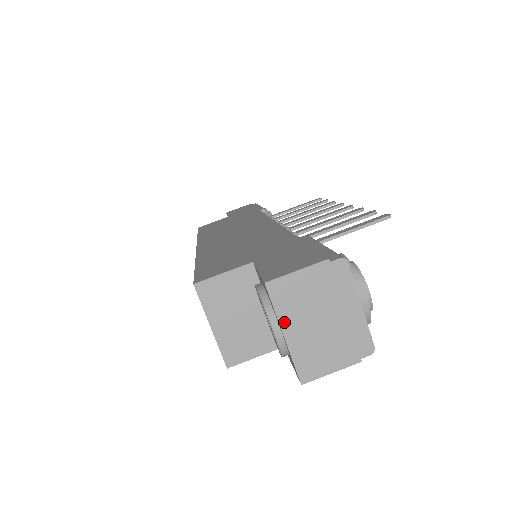
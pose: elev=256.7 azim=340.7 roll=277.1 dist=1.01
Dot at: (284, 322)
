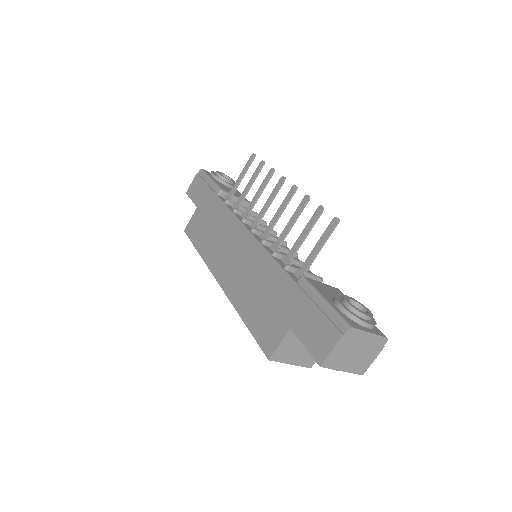
Dot at: (339, 368)
